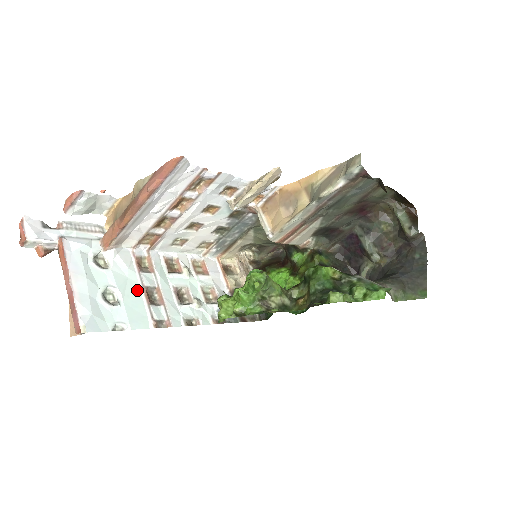
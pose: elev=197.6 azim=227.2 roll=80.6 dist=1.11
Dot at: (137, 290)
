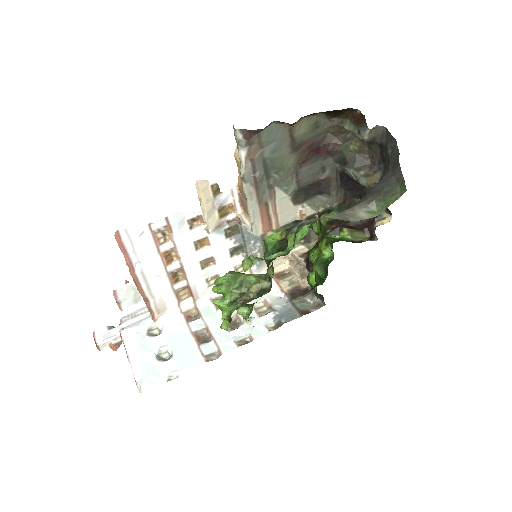
Dot at: (188, 338)
